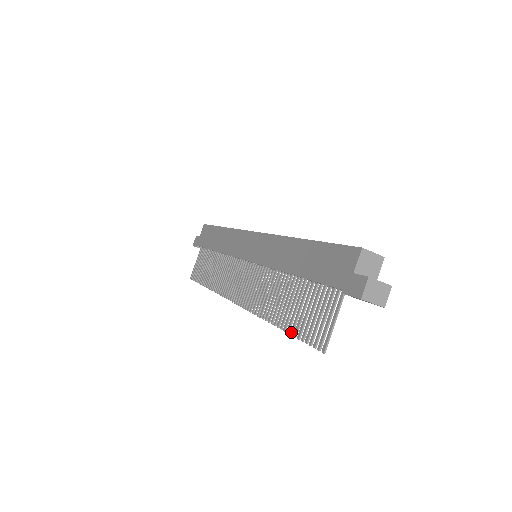
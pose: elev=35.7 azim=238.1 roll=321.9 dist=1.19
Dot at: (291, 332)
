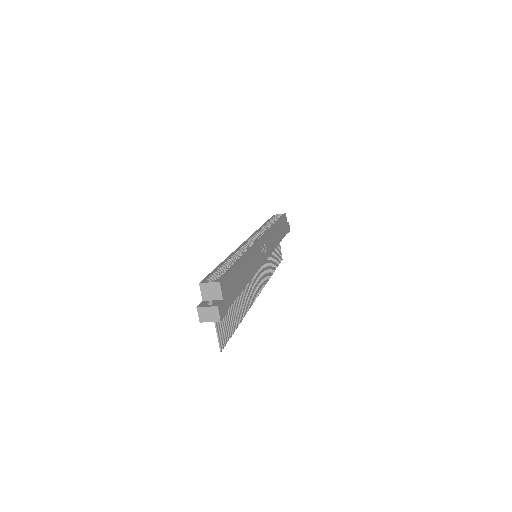
Dot at: (233, 330)
